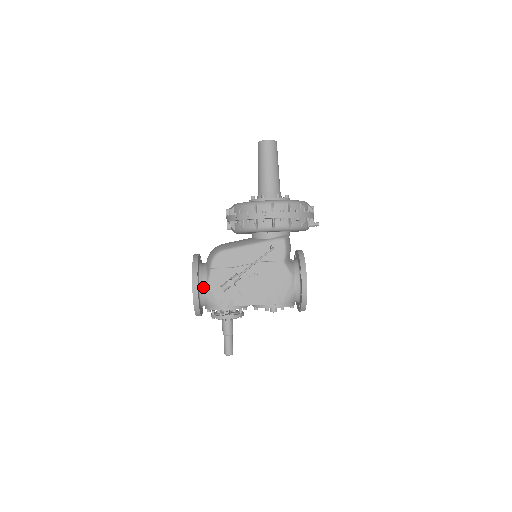
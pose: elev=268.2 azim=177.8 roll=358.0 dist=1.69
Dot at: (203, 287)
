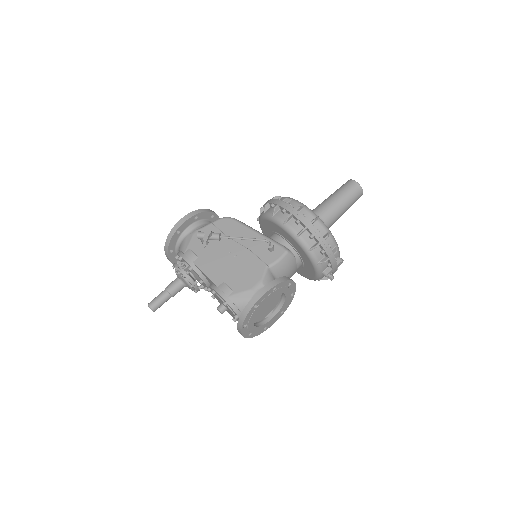
Dot at: (191, 230)
